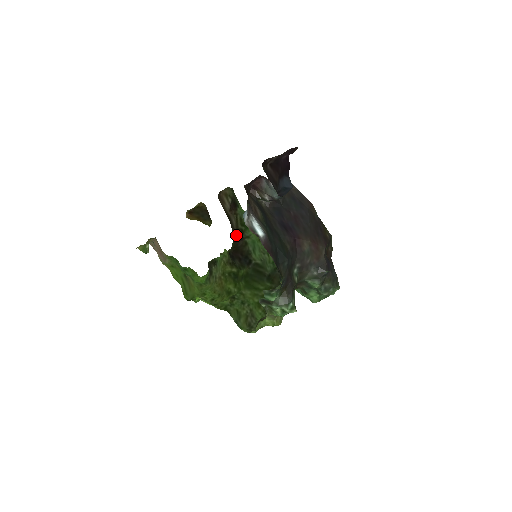
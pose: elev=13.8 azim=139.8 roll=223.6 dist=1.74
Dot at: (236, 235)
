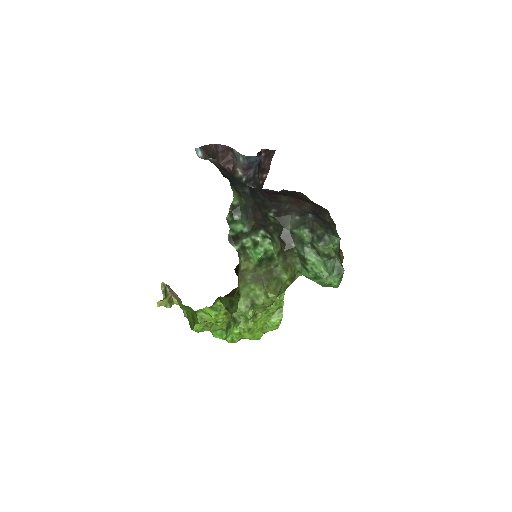
Dot at: occluded
